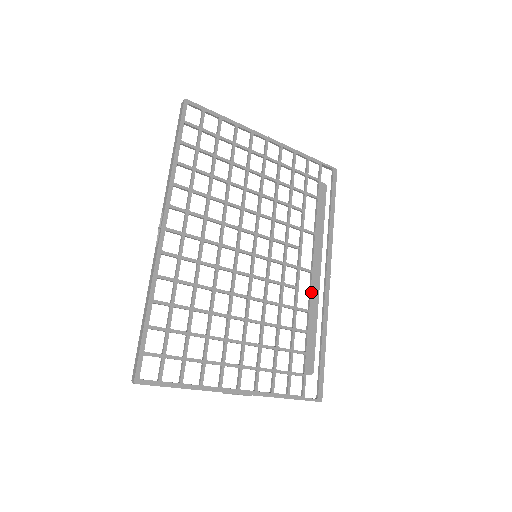
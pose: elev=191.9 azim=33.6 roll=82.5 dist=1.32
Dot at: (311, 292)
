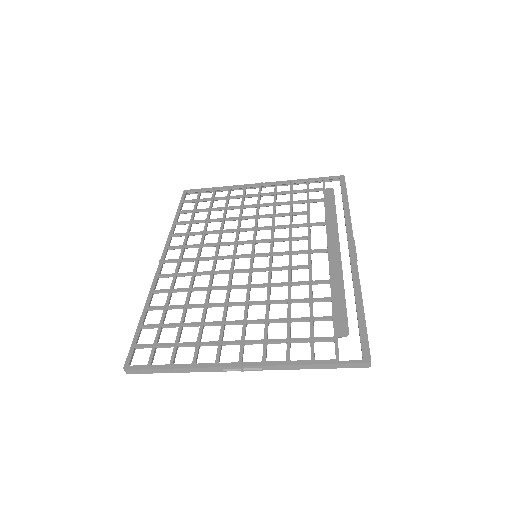
Dot at: (330, 265)
